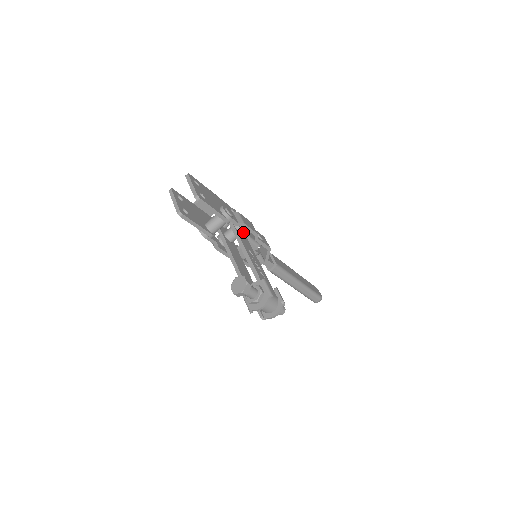
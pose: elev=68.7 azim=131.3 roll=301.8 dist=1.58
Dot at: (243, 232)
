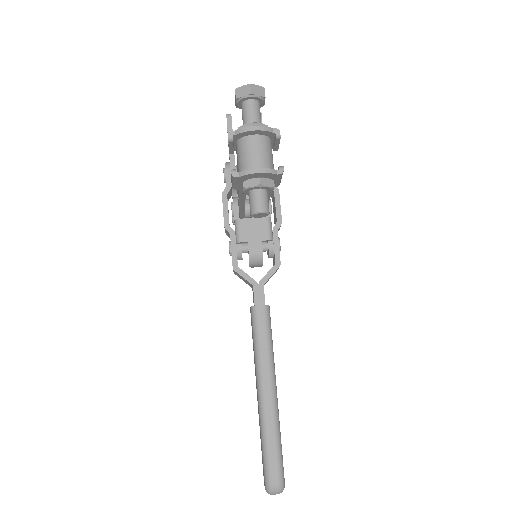
Dot at: occluded
